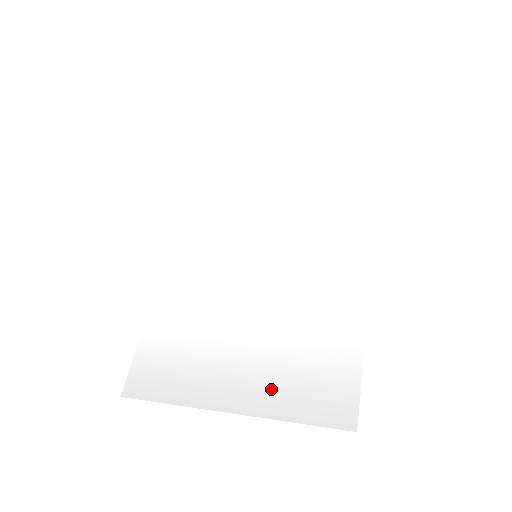
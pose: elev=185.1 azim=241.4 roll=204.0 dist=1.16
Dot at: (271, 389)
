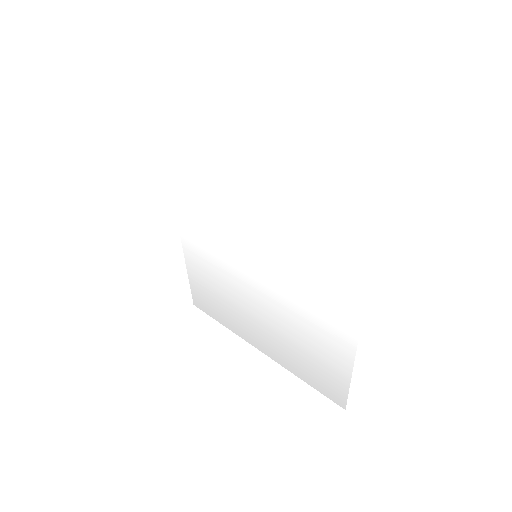
Dot at: (289, 359)
